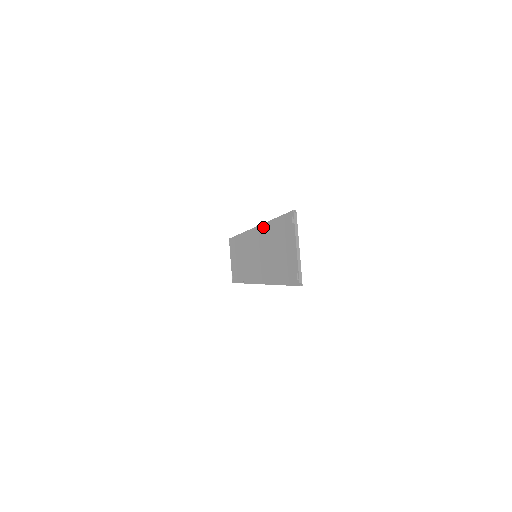
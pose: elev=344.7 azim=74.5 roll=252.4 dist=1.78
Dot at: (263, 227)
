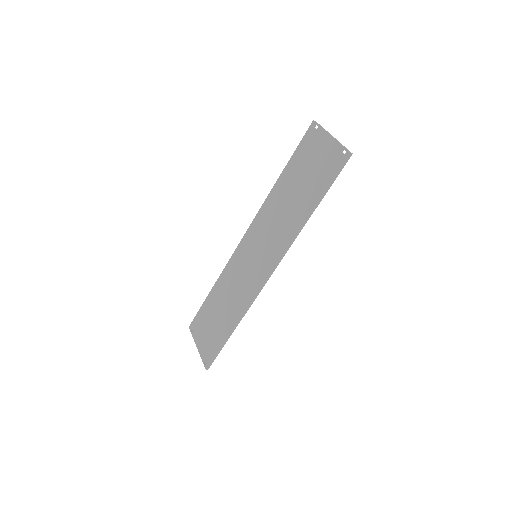
Dot at: (265, 204)
